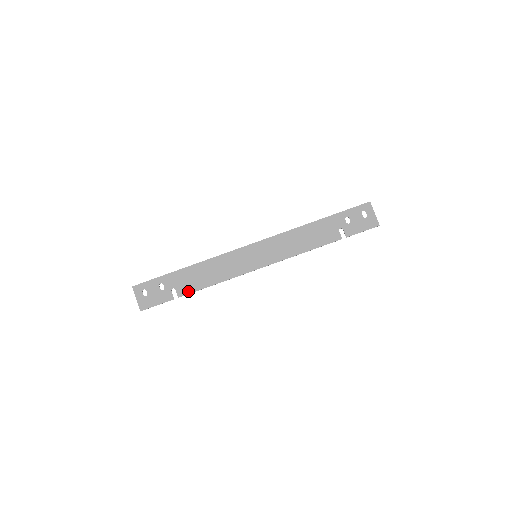
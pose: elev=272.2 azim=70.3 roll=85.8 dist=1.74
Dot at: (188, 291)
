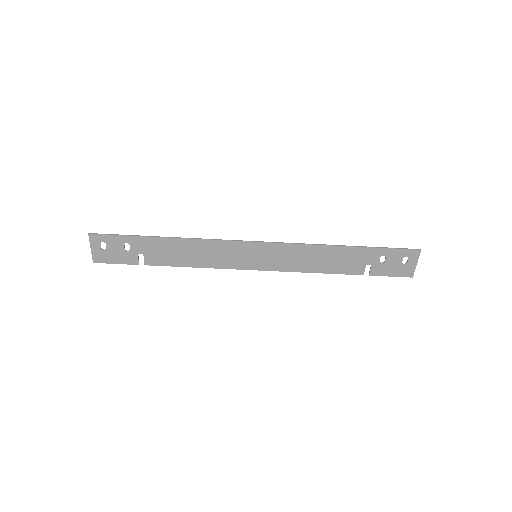
Dot at: (159, 263)
